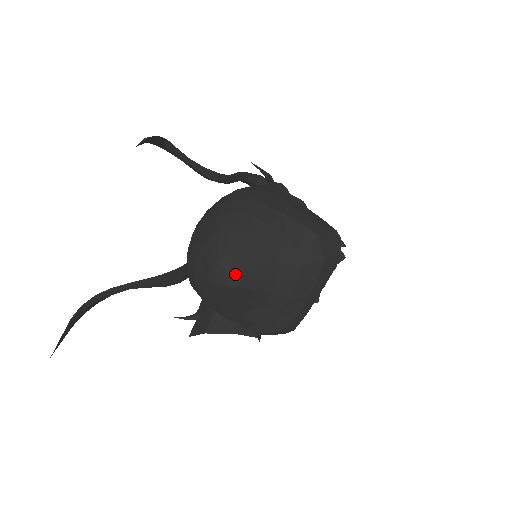
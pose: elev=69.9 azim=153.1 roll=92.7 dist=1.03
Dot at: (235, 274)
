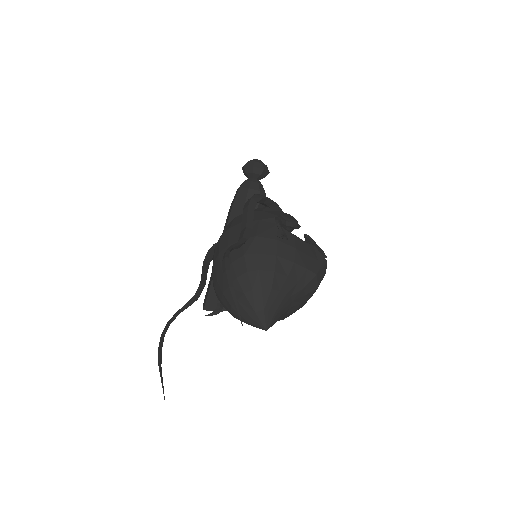
Dot at: (268, 321)
